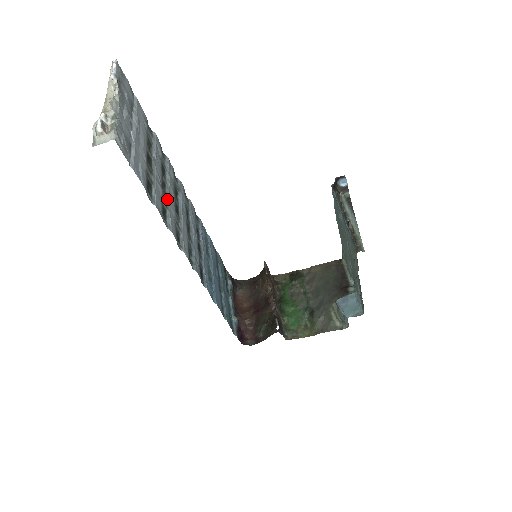
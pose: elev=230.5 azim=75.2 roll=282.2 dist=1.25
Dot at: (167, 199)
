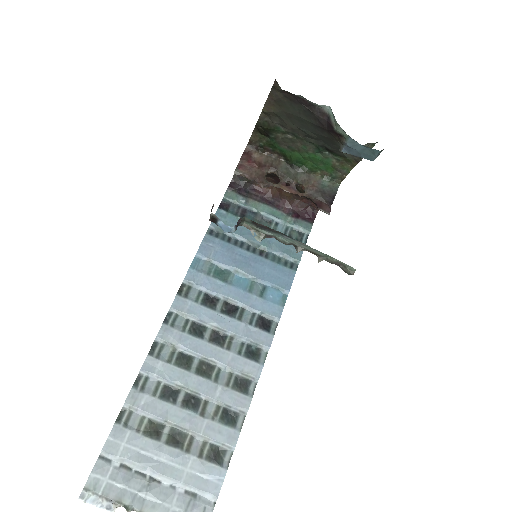
Dot at: (207, 400)
